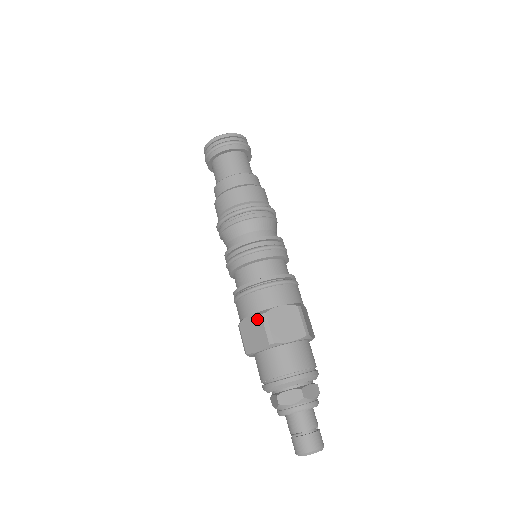
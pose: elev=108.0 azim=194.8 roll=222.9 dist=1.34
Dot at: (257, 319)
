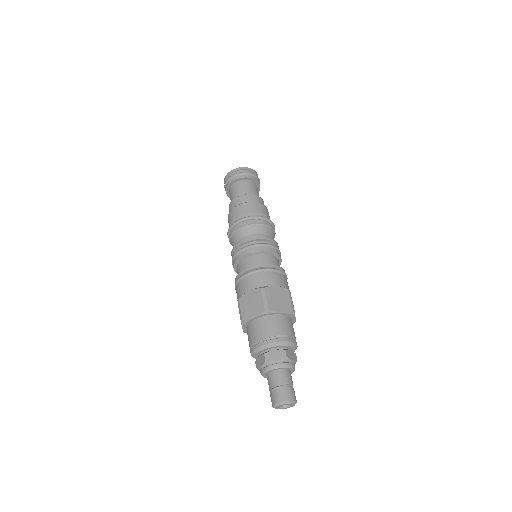
Dot at: (256, 292)
